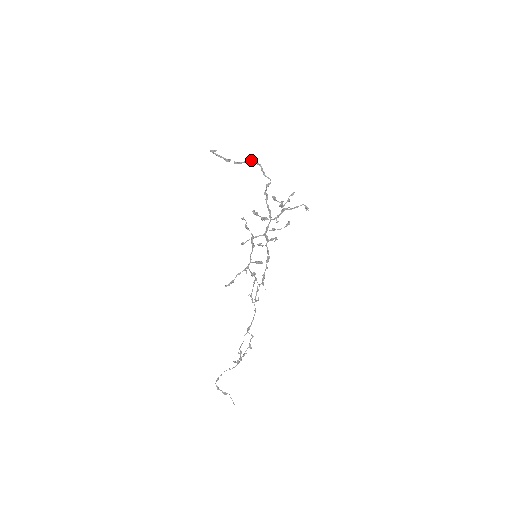
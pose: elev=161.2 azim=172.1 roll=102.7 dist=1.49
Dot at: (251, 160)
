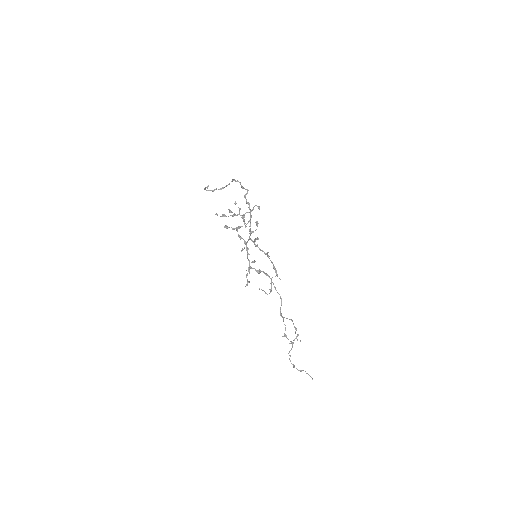
Dot at: (232, 181)
